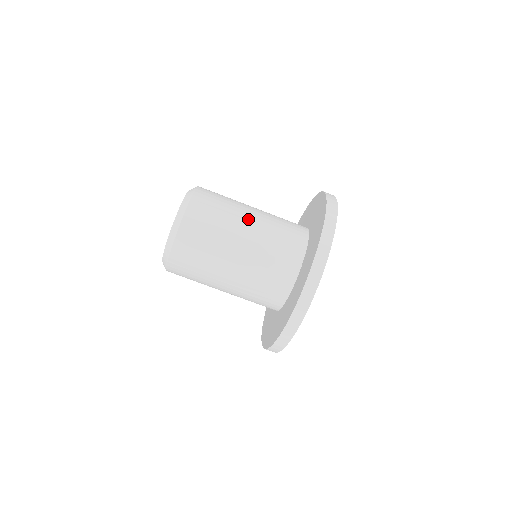
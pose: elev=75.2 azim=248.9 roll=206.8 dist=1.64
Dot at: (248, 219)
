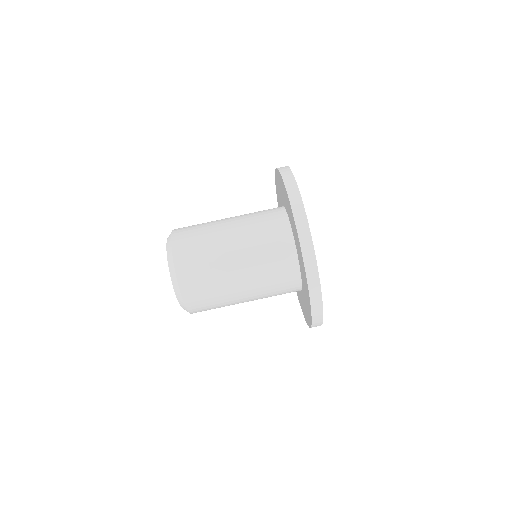
Dot at: (234, 262)
